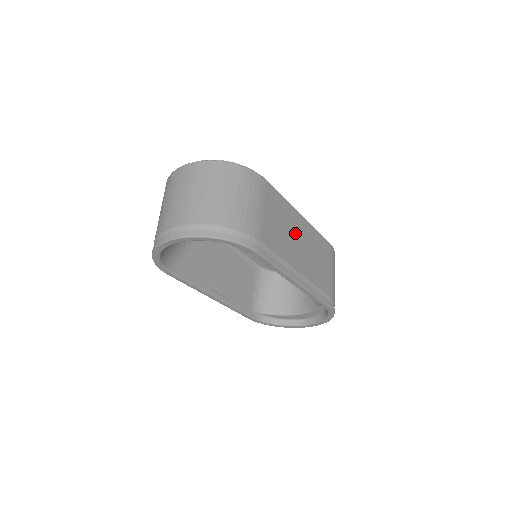
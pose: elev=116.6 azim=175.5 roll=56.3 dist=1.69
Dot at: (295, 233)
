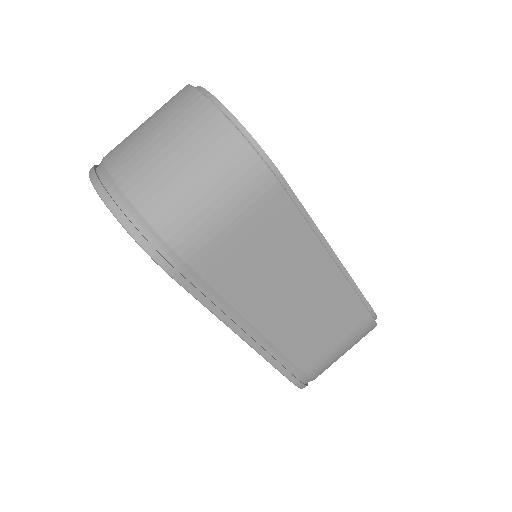
Dot at: (292, 278)
